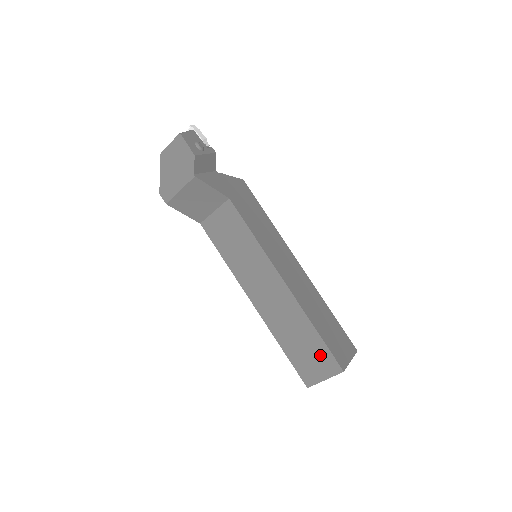
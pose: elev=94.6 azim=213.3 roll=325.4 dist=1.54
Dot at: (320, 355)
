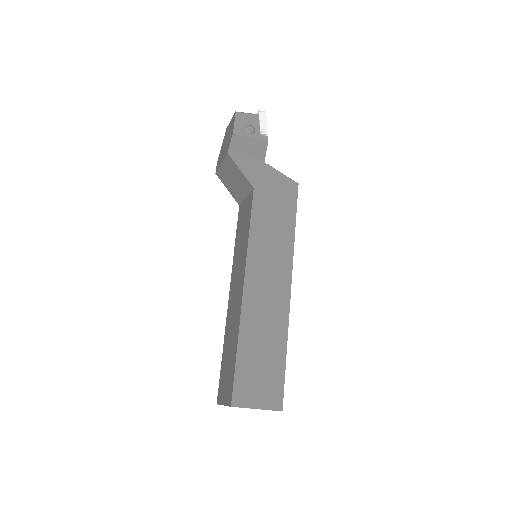
Dot at: (230, 377)
